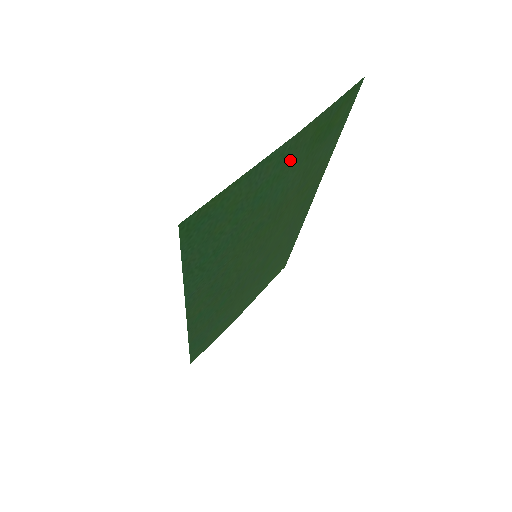
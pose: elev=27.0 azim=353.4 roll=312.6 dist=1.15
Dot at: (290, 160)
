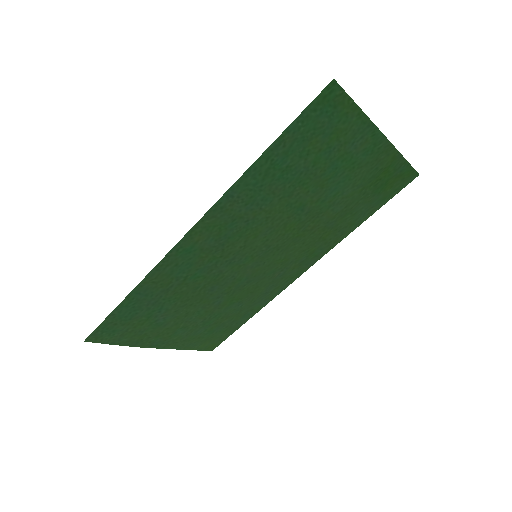
Dot at: (366, 165)
